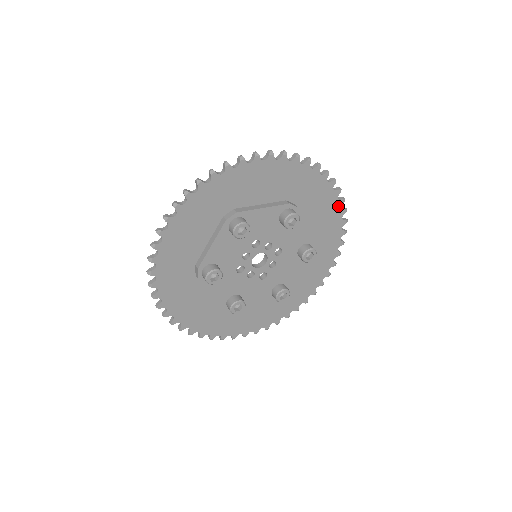
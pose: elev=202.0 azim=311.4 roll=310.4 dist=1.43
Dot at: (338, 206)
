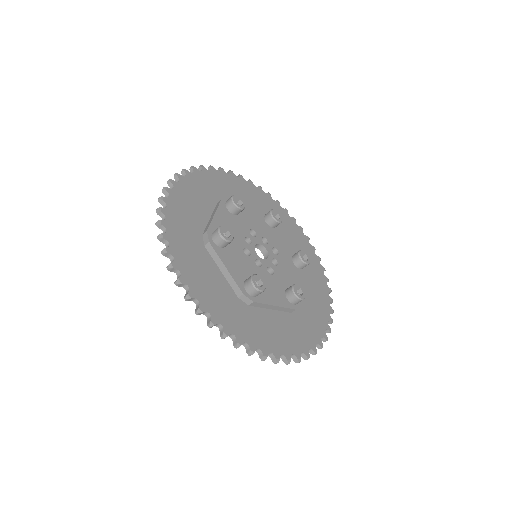
Dot at: (307, 241)
